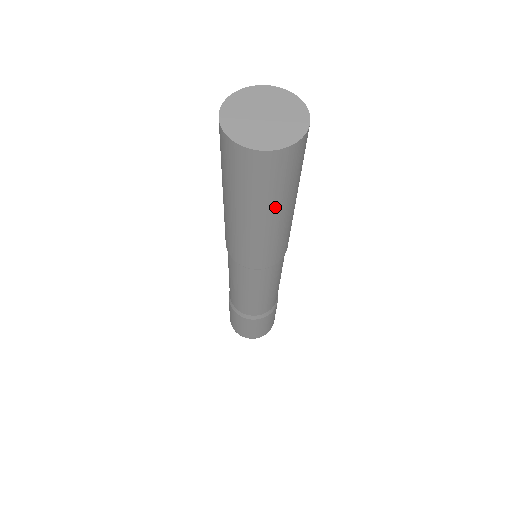
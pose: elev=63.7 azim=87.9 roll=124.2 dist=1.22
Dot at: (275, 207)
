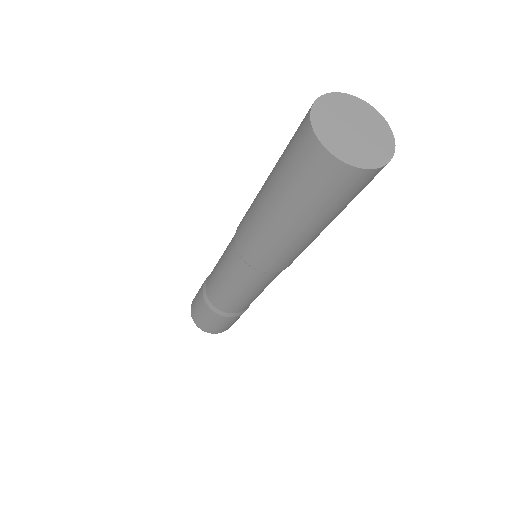
Dot at: (294, 211)
